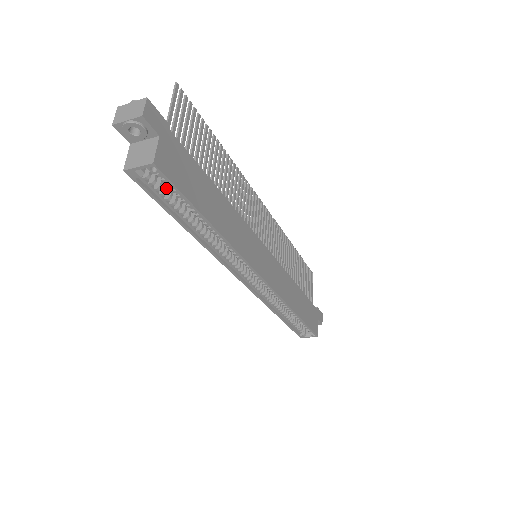
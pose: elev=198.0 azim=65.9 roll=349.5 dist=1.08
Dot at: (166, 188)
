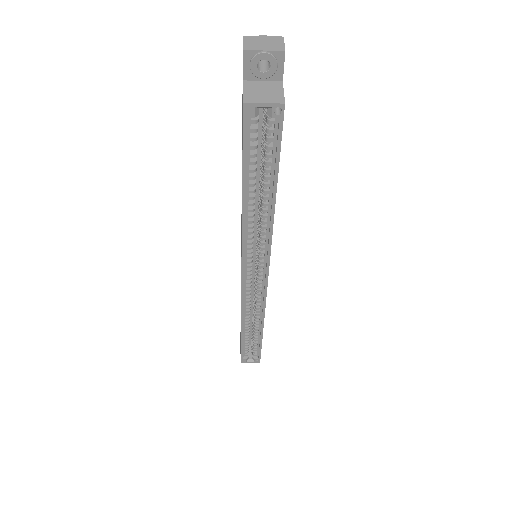
Dot at: (257, 142)
